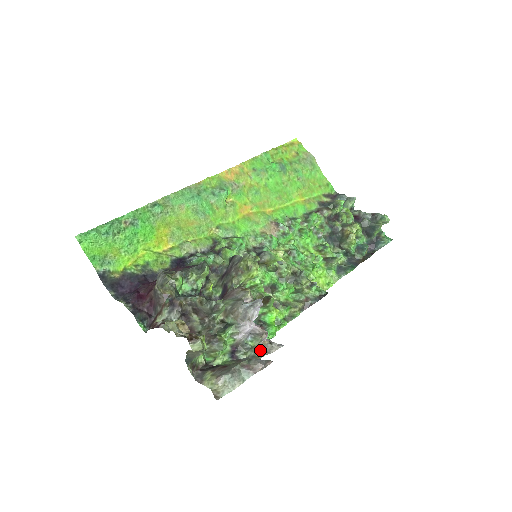
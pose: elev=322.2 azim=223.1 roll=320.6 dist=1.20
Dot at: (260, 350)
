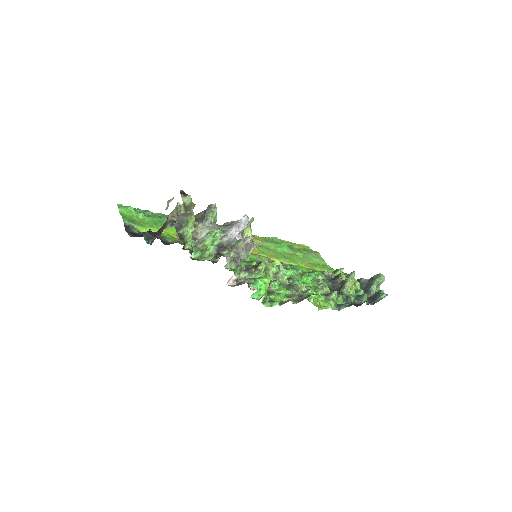
Dot at: (243, 251)
